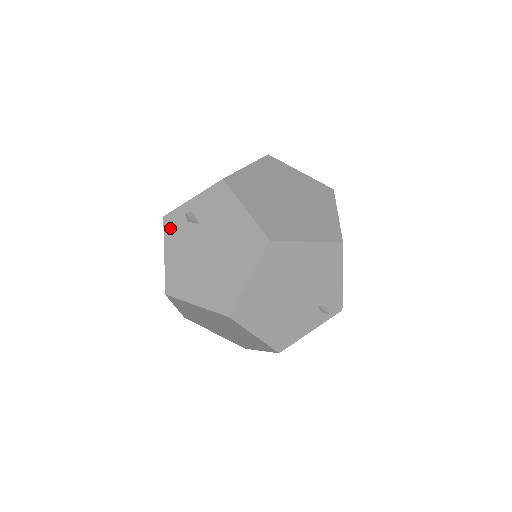
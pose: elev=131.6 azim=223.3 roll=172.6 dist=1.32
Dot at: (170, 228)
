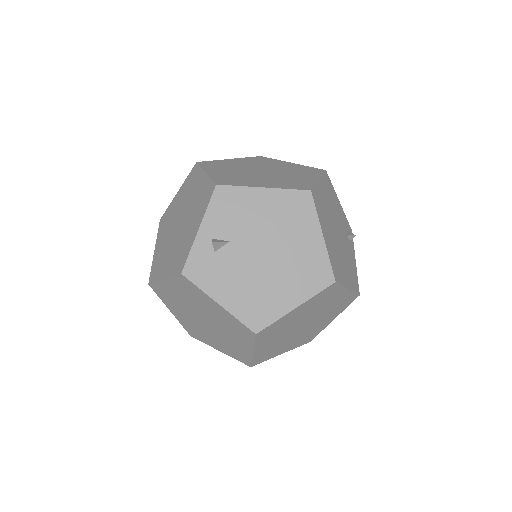
Dot at: (200, 275)
